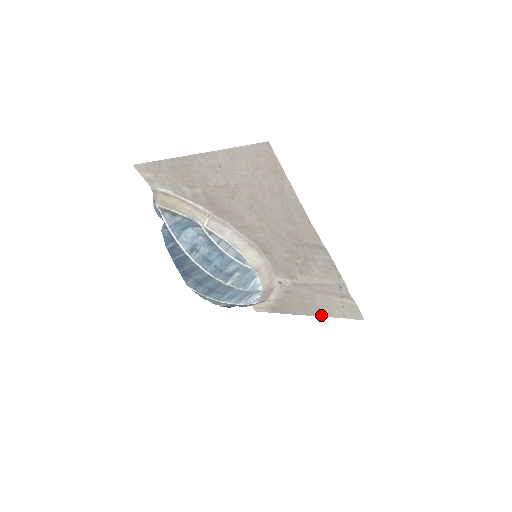
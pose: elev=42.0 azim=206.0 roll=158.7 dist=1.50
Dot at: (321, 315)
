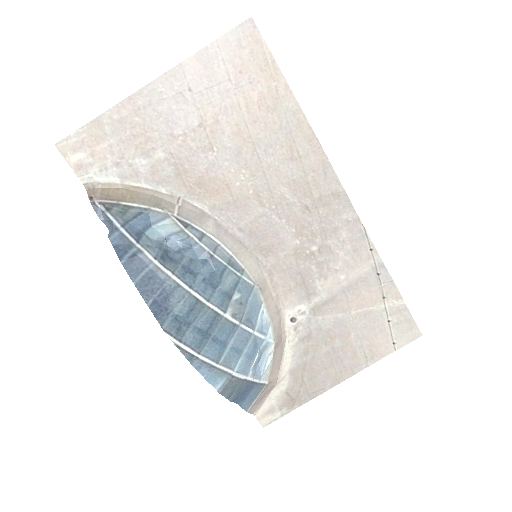
Dot at: (362, 366)
